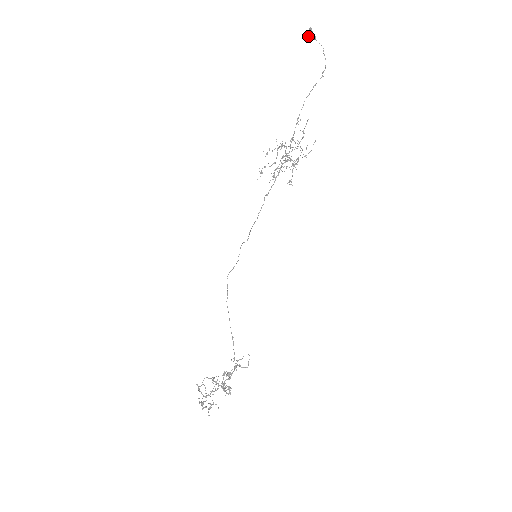
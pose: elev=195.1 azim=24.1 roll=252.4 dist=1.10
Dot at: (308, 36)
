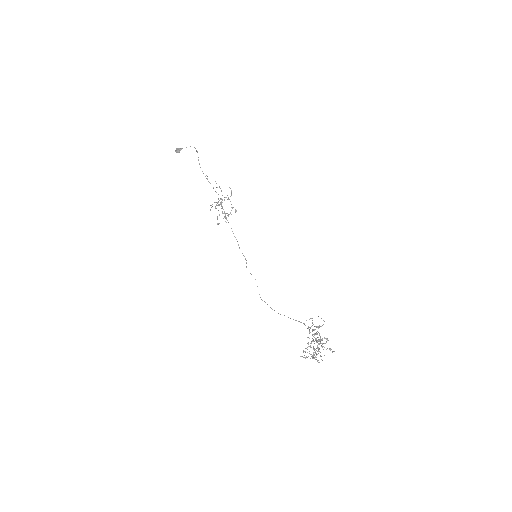
Dot at: (178, 151)
